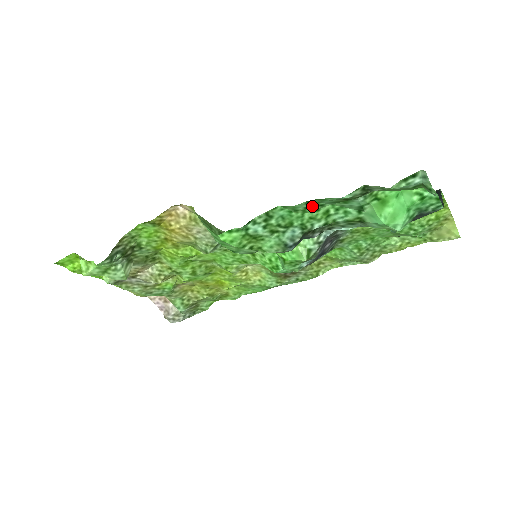
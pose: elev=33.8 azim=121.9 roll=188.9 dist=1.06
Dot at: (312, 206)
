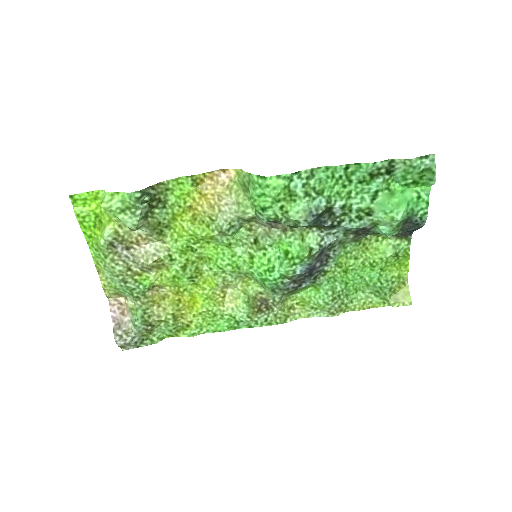
Dot at: (345, 177)
